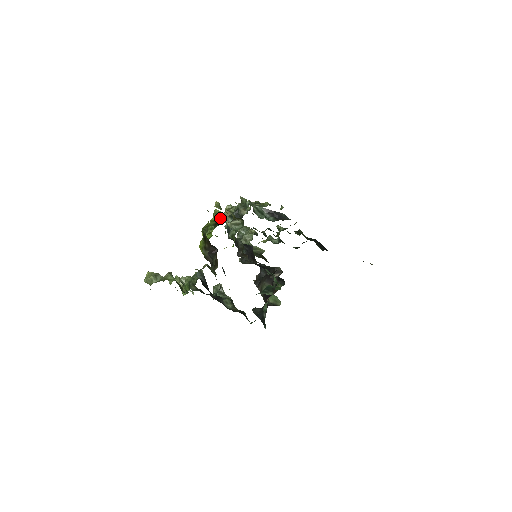
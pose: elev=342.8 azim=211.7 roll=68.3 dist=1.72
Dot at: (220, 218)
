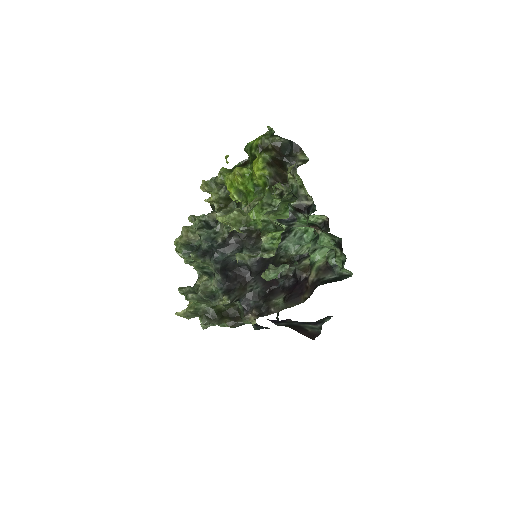
Dot at: (241, 164)
